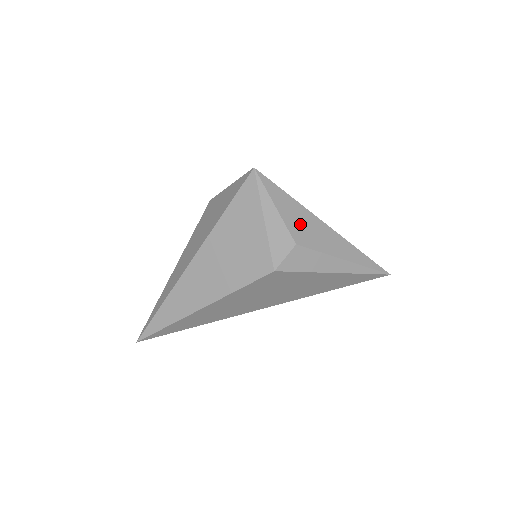
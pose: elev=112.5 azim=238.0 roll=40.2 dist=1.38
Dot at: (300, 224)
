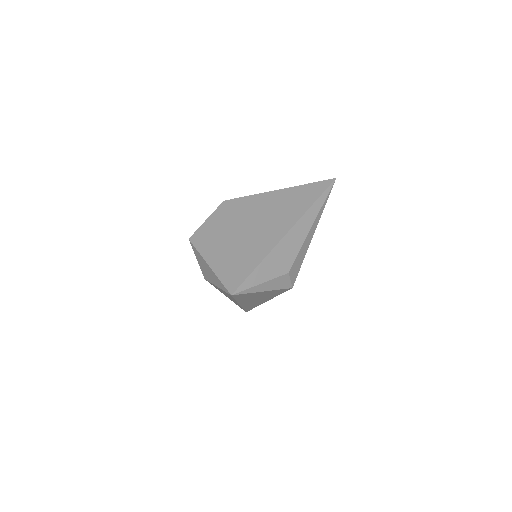
Dot at: (277, 264)
